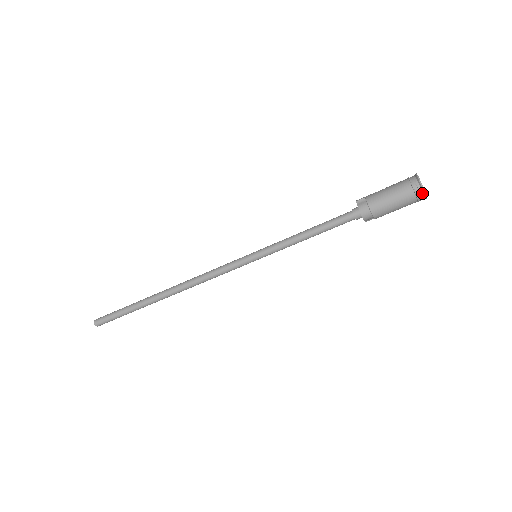
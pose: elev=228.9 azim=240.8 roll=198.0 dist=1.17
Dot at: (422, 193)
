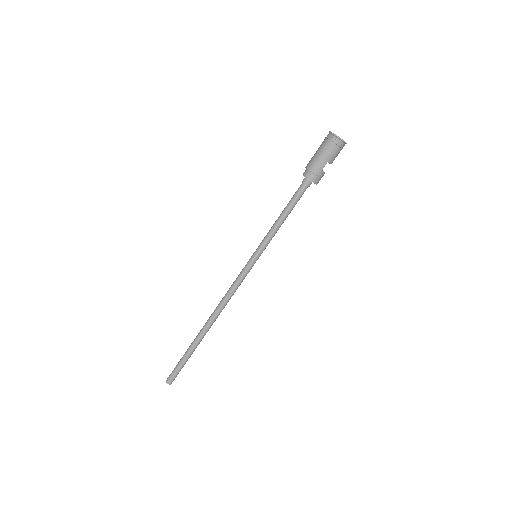
Dot at: (331, 134)
